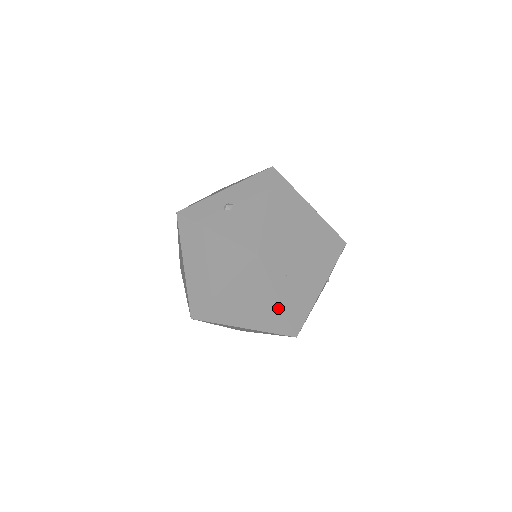
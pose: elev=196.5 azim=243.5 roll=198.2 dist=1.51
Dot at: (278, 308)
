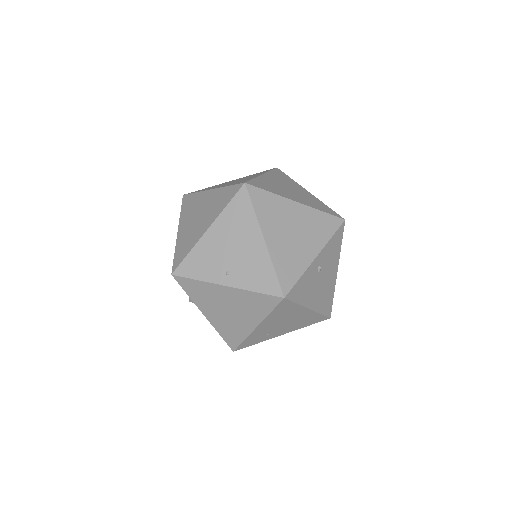
Dot at: occluded
